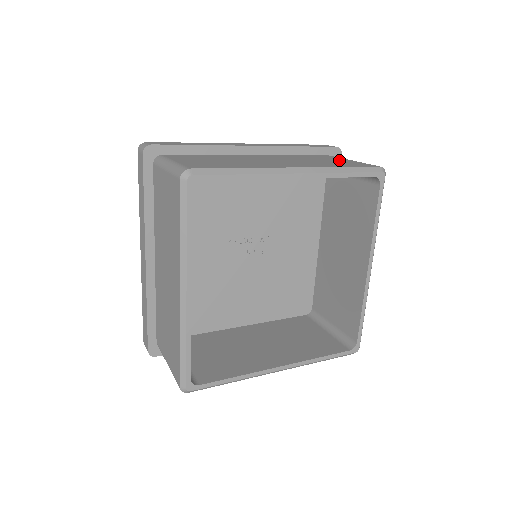
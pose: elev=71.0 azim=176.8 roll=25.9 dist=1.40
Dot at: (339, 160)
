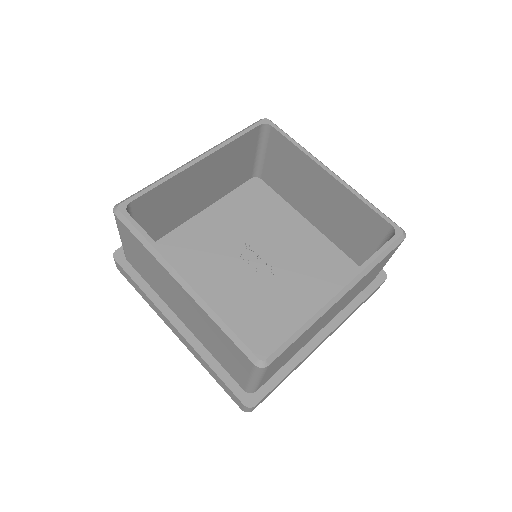
Dot at: occluded
